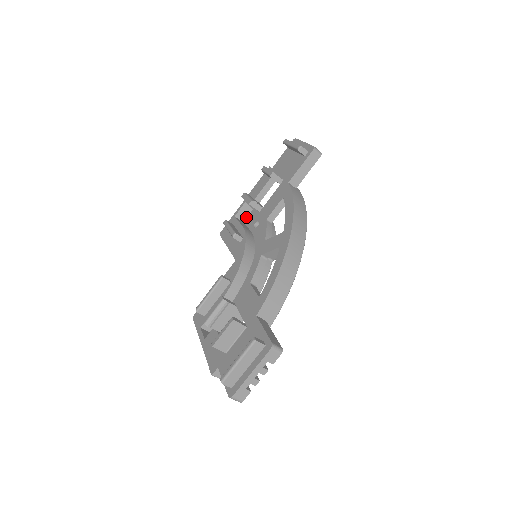
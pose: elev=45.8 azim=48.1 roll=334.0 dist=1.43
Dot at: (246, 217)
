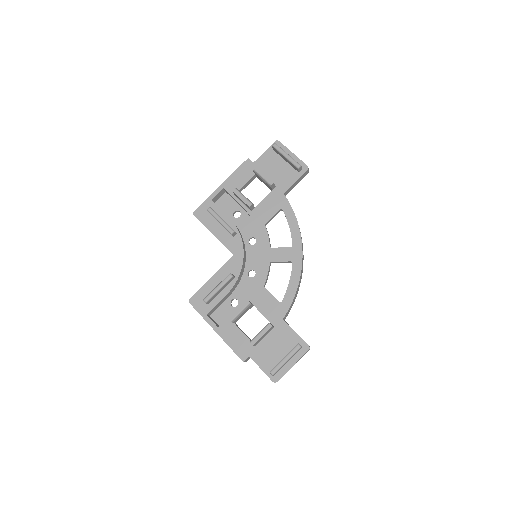
Dot at: (218, 199)
